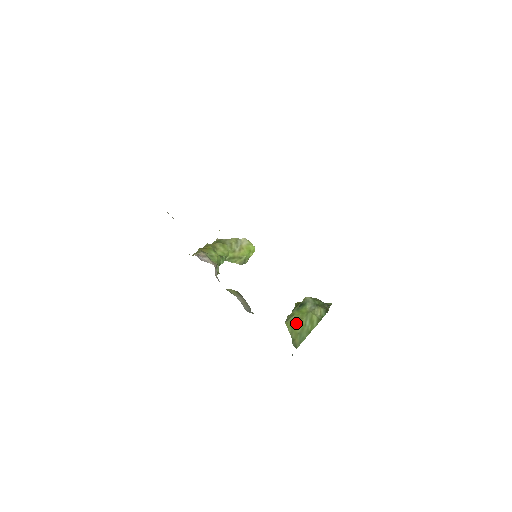
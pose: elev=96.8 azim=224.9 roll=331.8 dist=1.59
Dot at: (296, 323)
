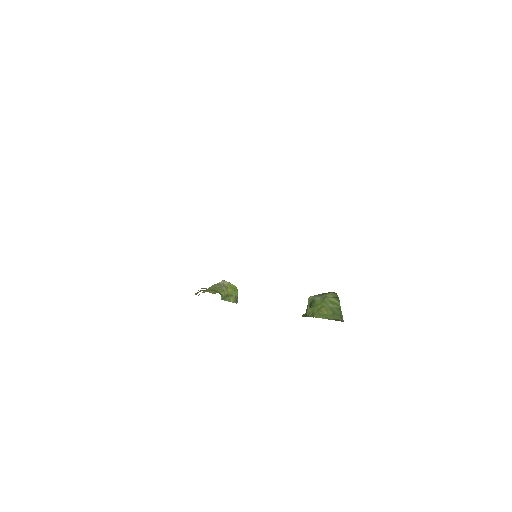
Dot at: (323, 311)
